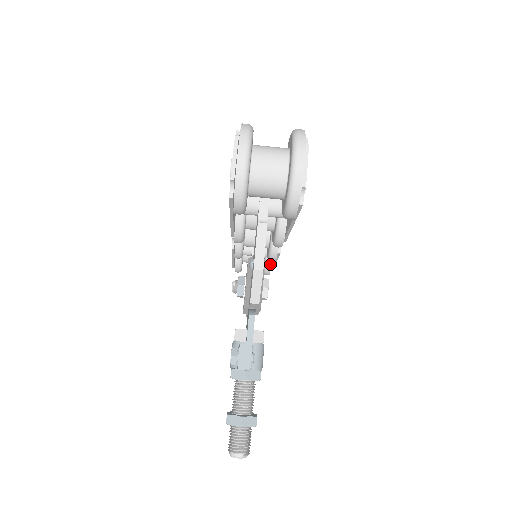
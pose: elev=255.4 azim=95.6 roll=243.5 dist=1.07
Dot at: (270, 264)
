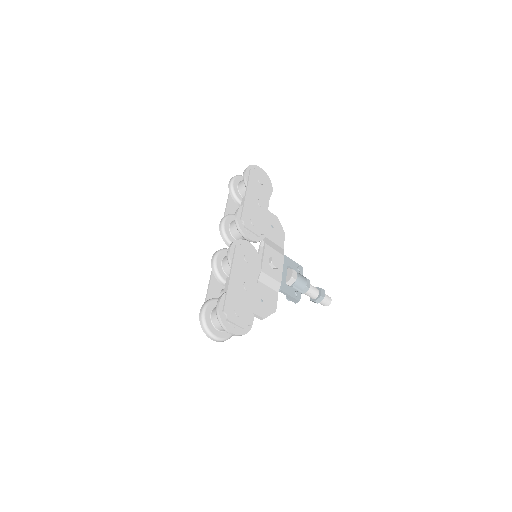
Dot at: occluded
